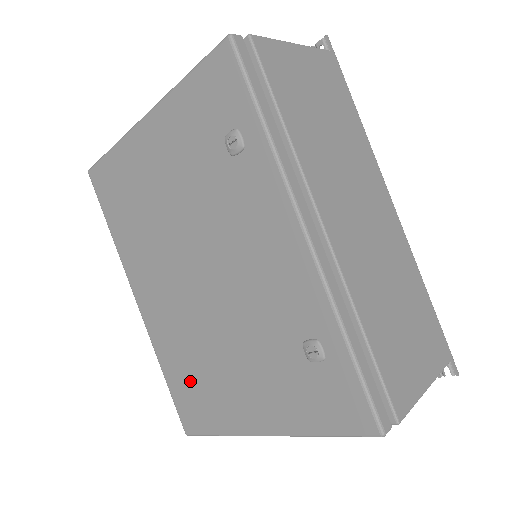
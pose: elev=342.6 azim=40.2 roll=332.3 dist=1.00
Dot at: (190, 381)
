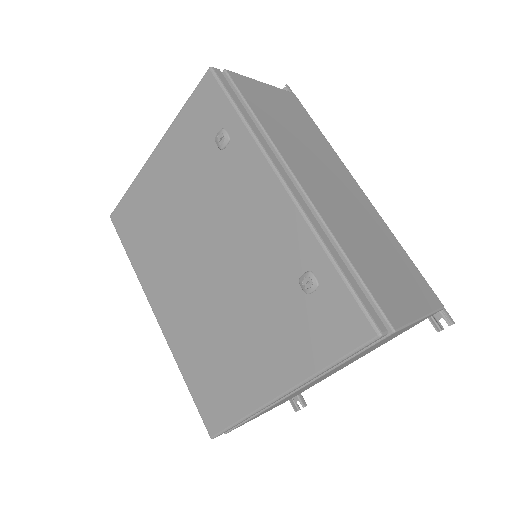
Dot at: (209, 373)
